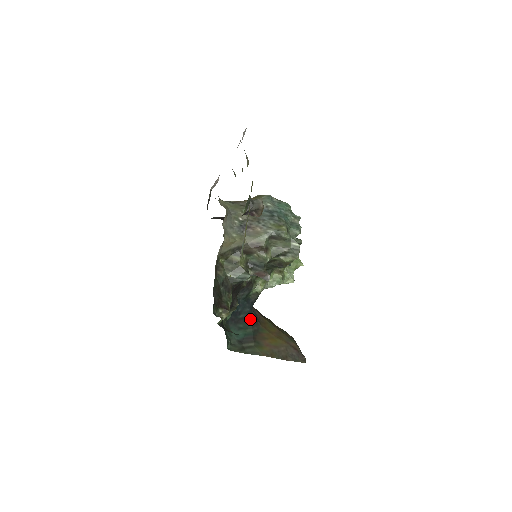
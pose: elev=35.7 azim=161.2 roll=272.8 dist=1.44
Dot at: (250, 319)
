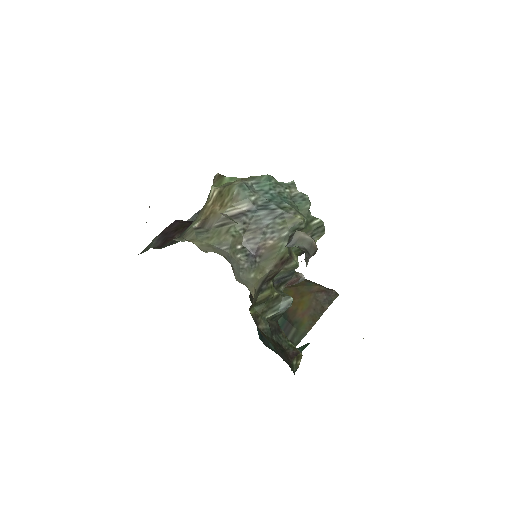
Dot at: occluded
